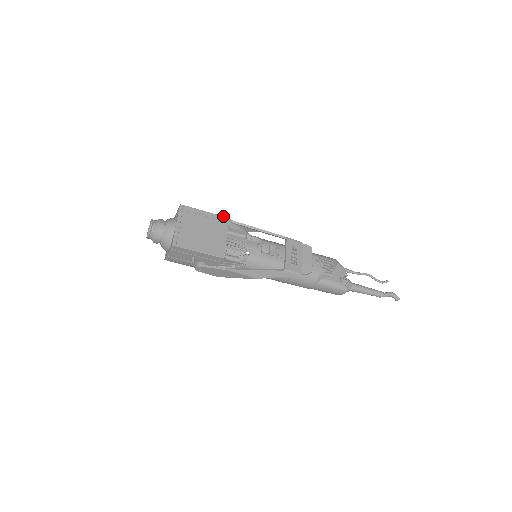
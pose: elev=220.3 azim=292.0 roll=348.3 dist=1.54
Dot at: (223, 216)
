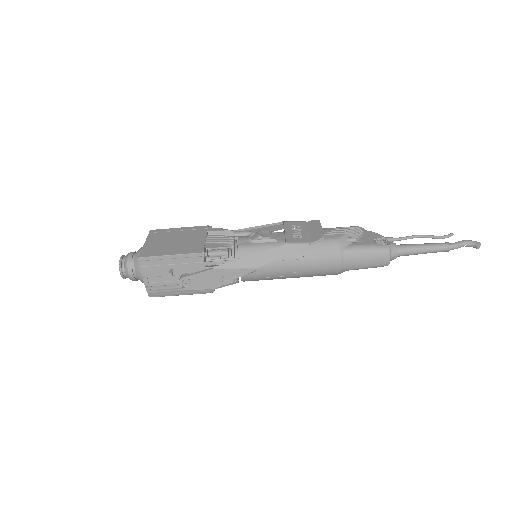
Dot at: (201, 226)
